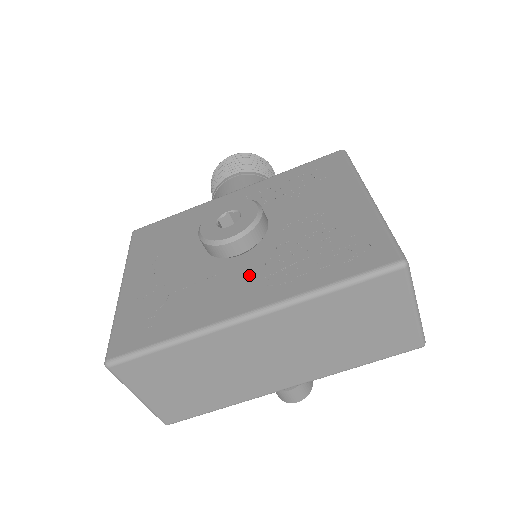
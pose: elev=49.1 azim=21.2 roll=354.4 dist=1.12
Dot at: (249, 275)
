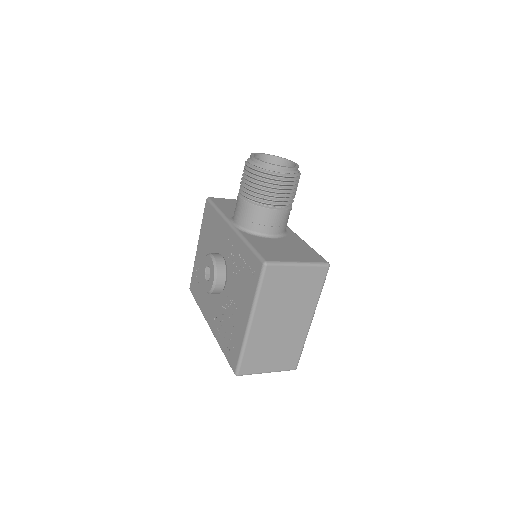
Dot at: (214, 307)
